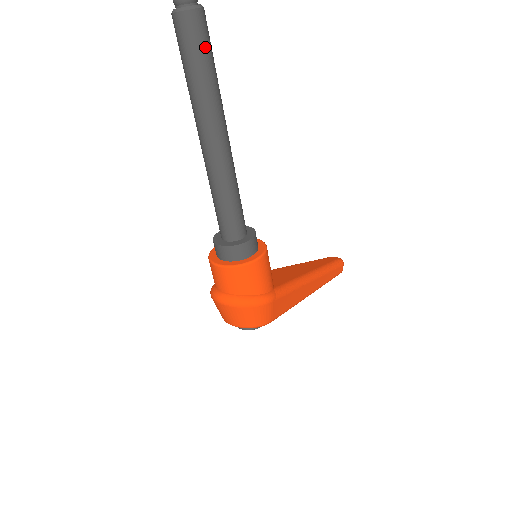
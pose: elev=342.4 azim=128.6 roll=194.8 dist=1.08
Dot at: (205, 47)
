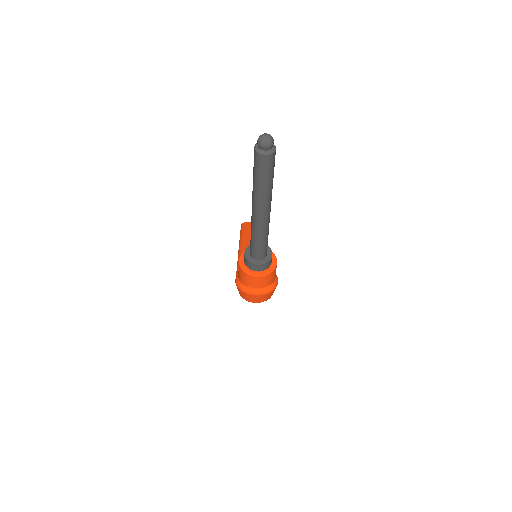
Dot at: (274, 166)
